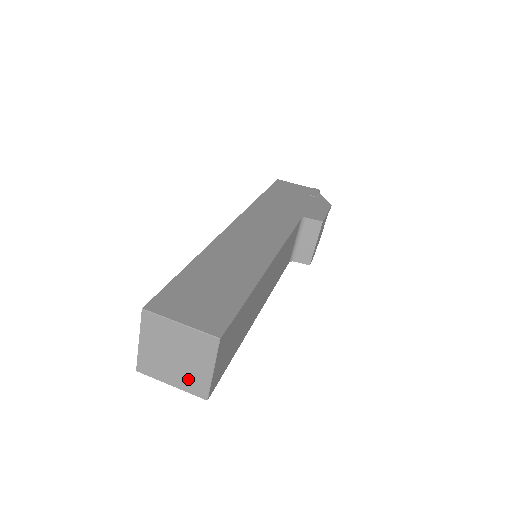
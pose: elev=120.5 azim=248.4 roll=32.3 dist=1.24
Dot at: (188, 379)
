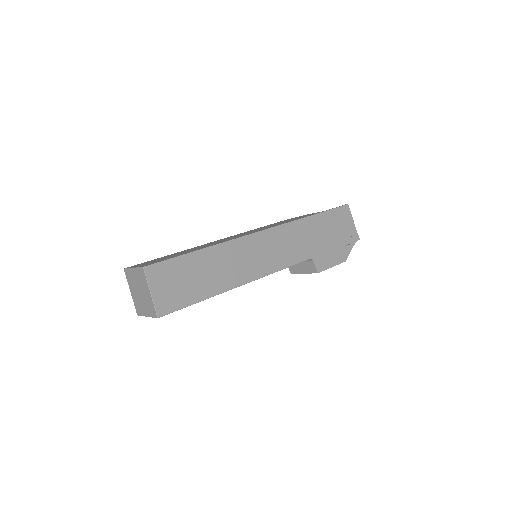
Dot at: (137, 302)
